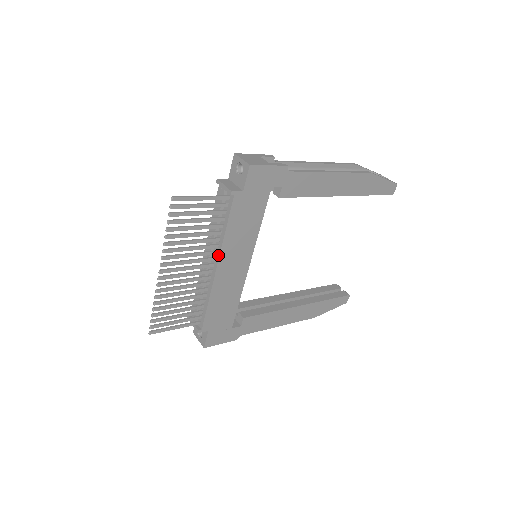
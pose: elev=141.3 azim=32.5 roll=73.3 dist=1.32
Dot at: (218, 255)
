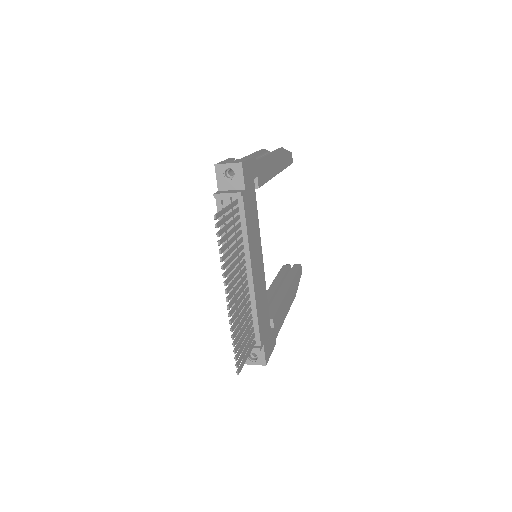
Dot at: (249, 262)
